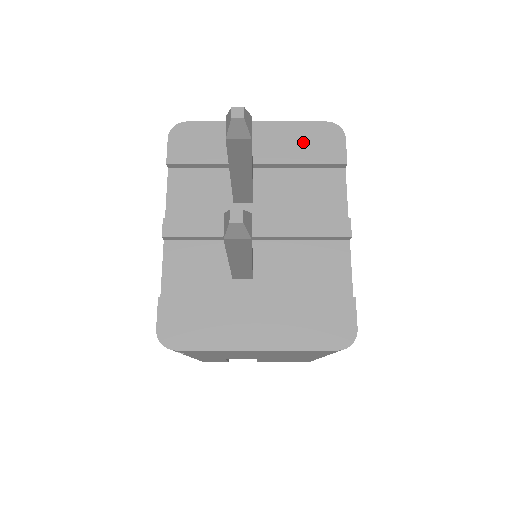
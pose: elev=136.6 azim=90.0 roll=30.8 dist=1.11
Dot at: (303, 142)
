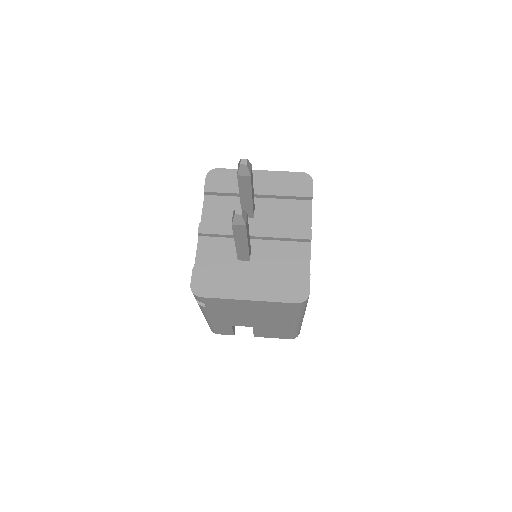
Dot at: (287, 183)
